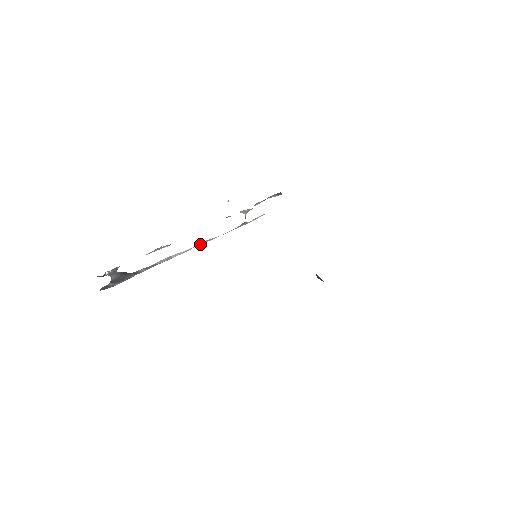
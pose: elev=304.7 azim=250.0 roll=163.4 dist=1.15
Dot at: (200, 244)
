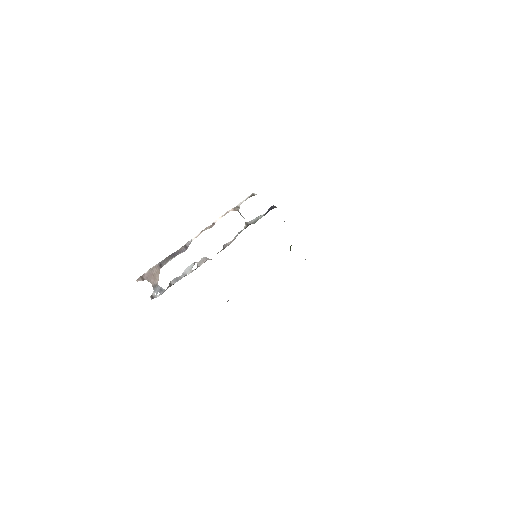
Dot at: (203, 230)
